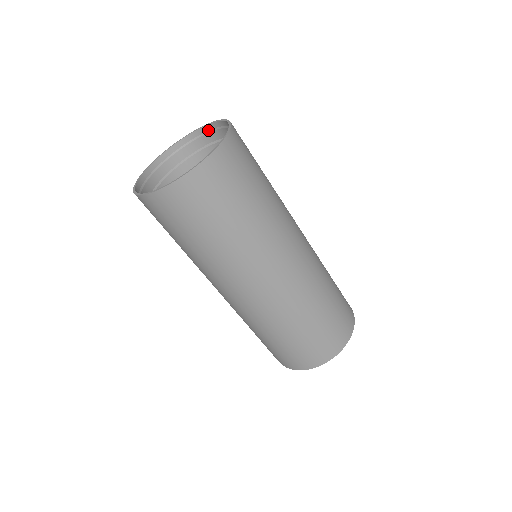
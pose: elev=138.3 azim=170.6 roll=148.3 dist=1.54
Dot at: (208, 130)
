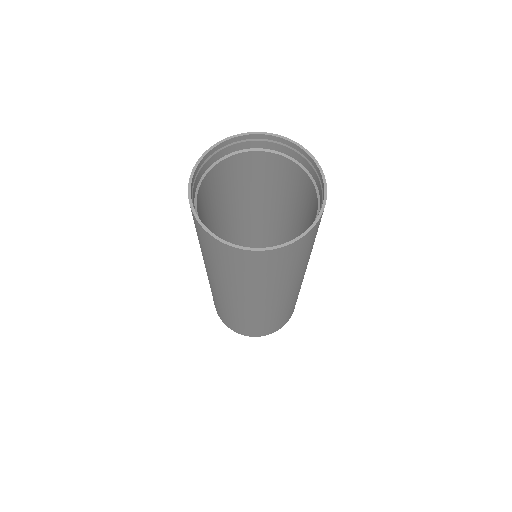
Dot at: (231, 143)
